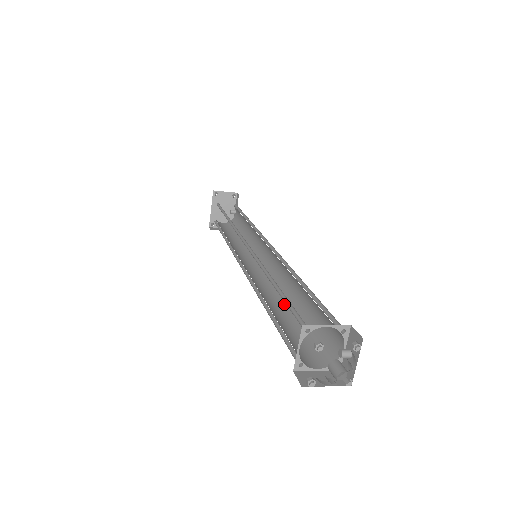
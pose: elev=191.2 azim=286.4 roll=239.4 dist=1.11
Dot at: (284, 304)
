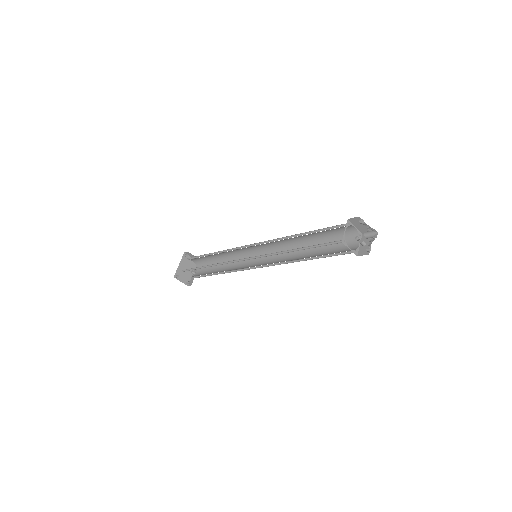
Dot at: (296, 259)
